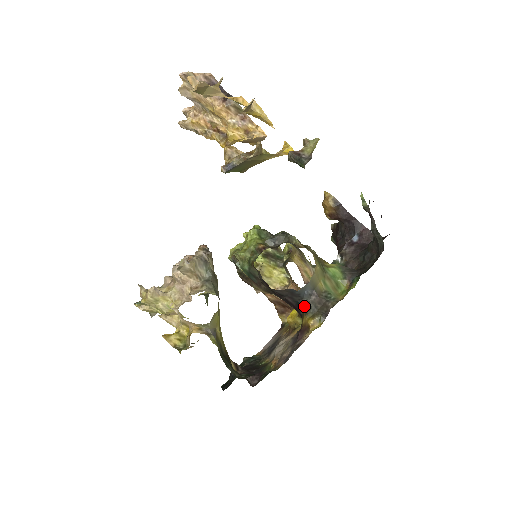
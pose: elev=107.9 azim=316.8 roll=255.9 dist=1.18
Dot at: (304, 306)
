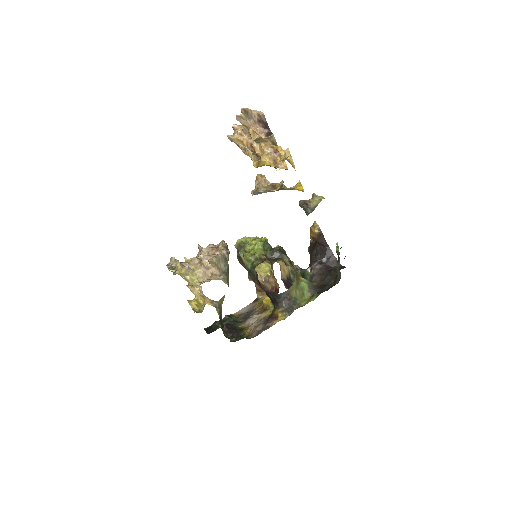
Dot at: (279, 303)
